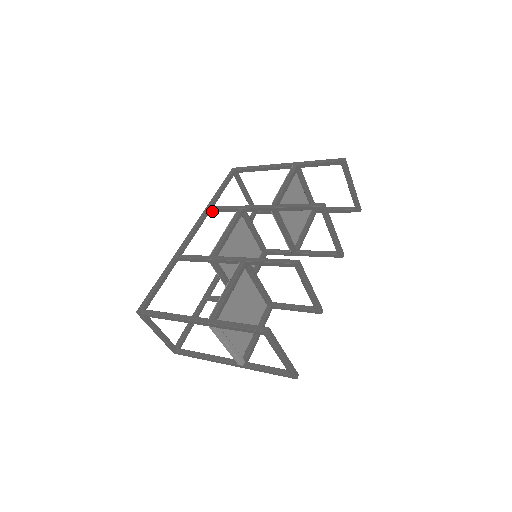
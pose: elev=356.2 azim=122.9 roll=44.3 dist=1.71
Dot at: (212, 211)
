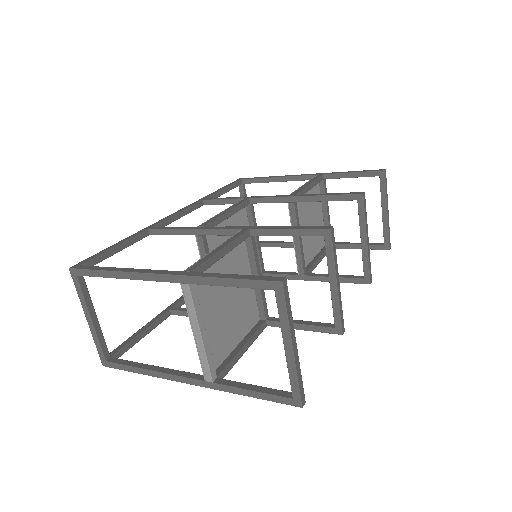
Dot at: (208, 203)
